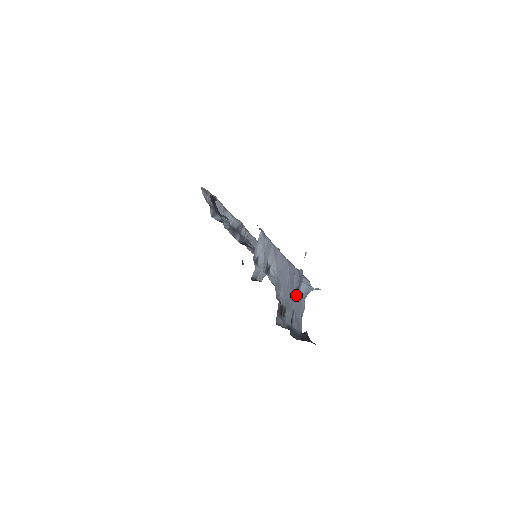
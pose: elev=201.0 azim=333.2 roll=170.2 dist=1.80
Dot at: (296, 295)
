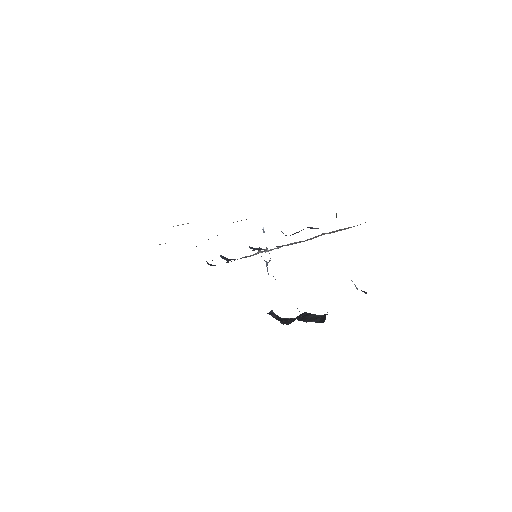
Dot at: (275, 279)
